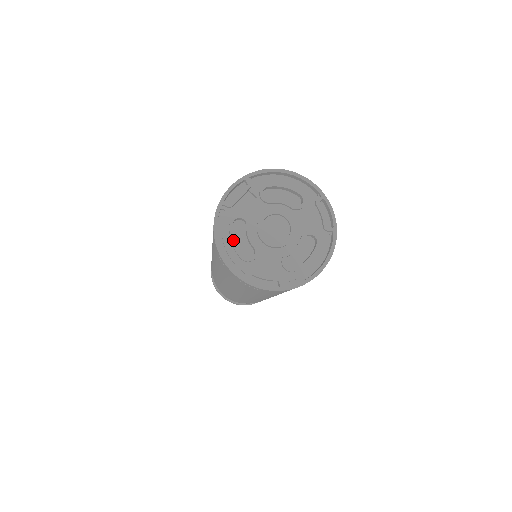
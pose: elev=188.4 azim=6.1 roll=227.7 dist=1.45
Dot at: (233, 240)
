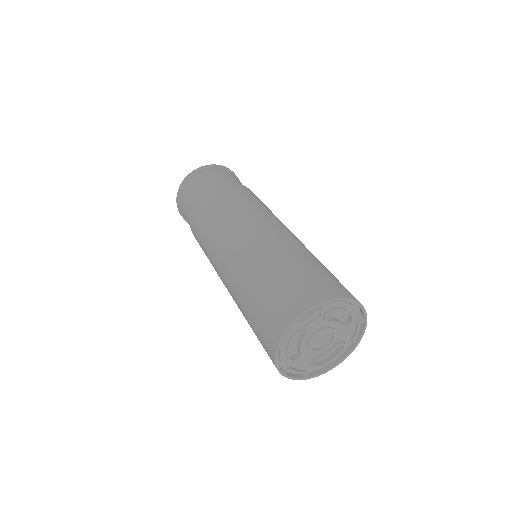
Dot at: (289, 348)
